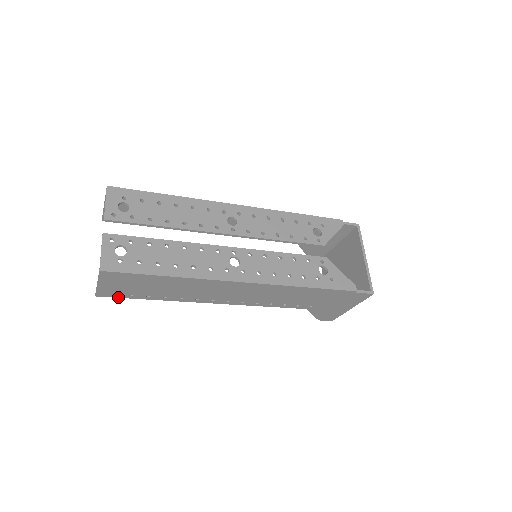
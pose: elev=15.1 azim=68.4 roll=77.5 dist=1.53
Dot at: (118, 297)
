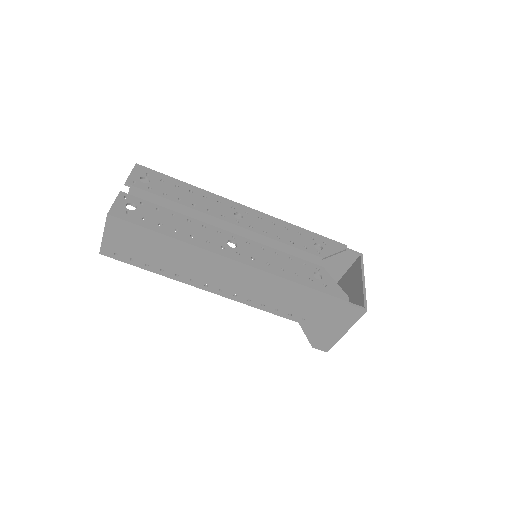
Dot at: (119, 260)
